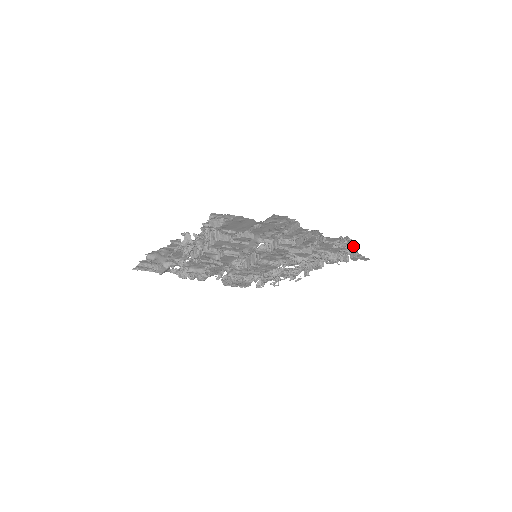
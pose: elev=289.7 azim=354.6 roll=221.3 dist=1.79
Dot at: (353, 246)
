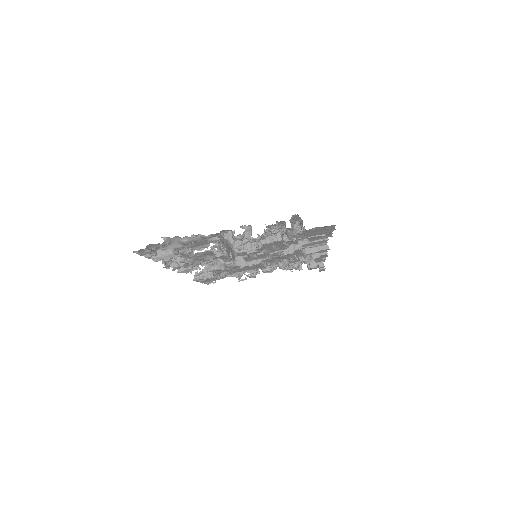
Dot at: occluded
